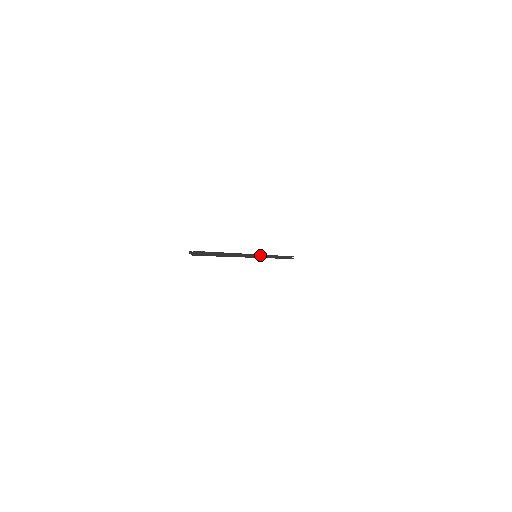
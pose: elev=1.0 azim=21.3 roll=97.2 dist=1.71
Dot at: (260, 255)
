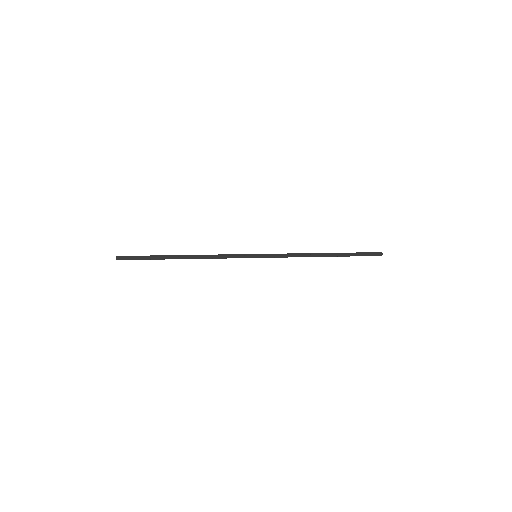
Dot at: (264, 256)
